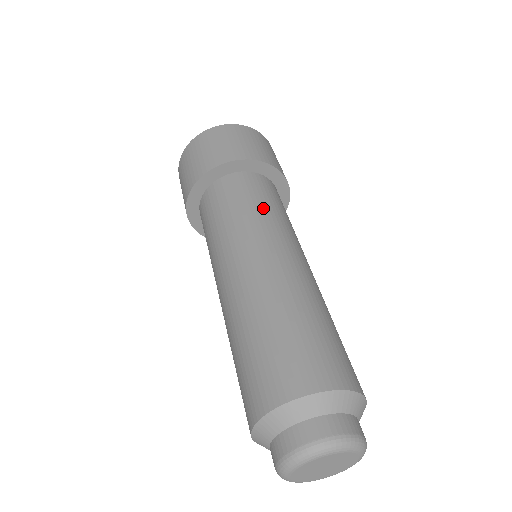
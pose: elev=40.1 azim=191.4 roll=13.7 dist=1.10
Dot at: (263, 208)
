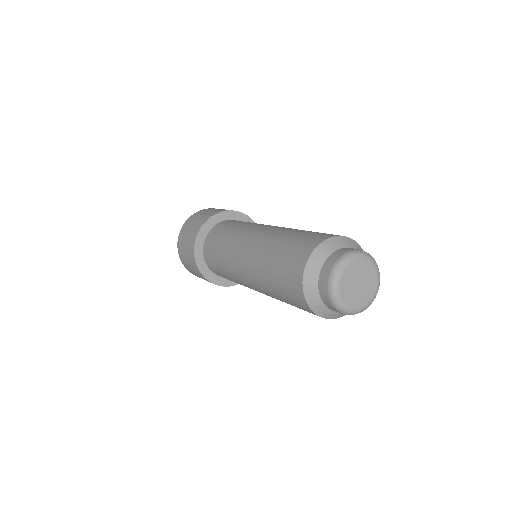
Dot at: occluded
